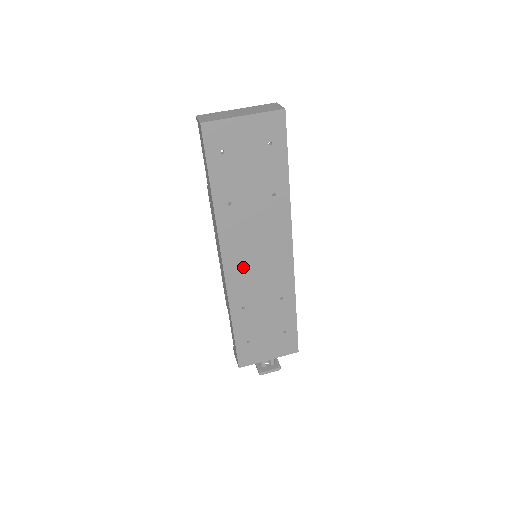
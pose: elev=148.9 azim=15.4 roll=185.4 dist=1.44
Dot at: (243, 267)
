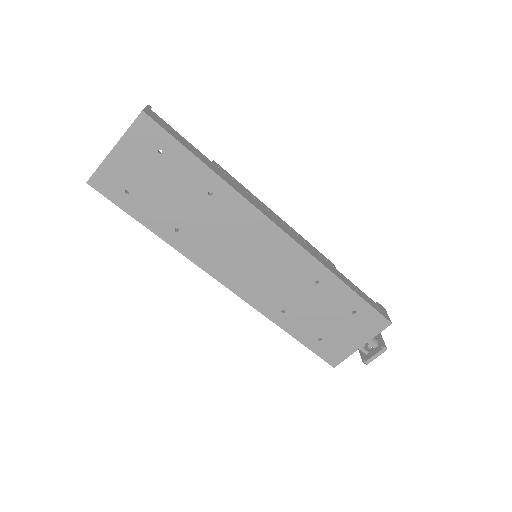
Dot at: (246, 276)
